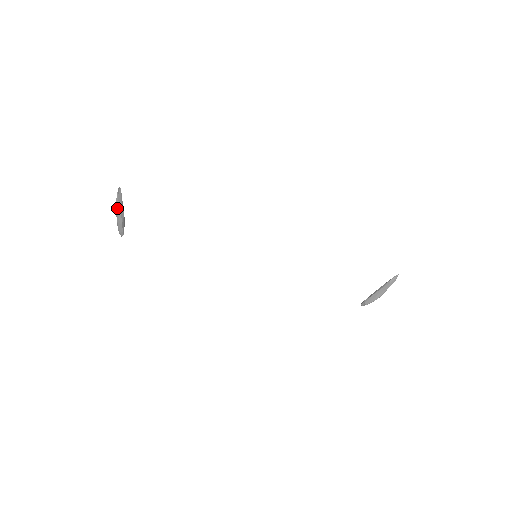
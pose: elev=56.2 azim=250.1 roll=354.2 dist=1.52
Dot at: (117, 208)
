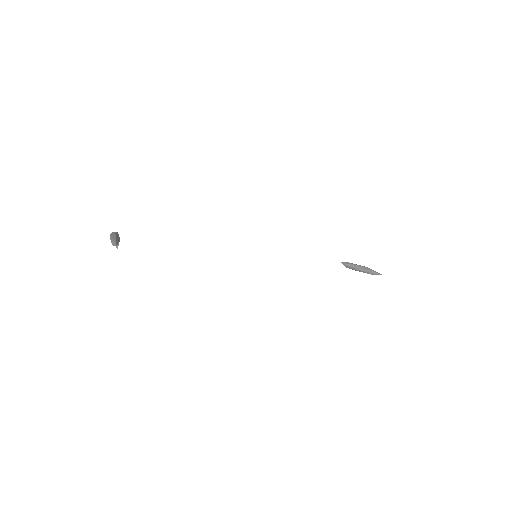
Dot at: occluded
